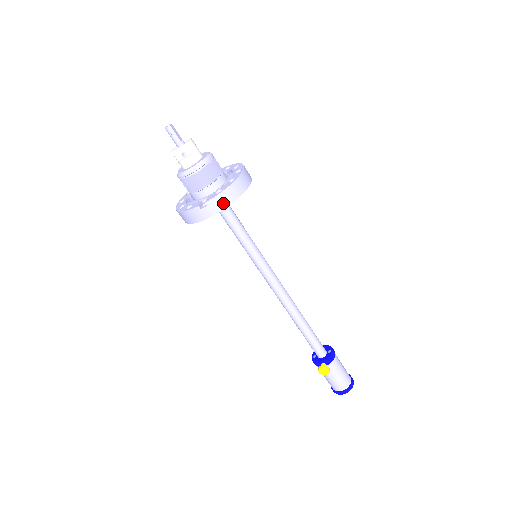
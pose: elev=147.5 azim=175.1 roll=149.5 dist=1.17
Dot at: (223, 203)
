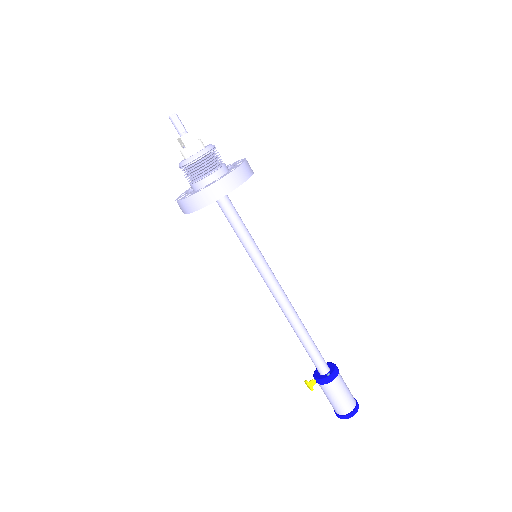
Dot at: (187, 208)
